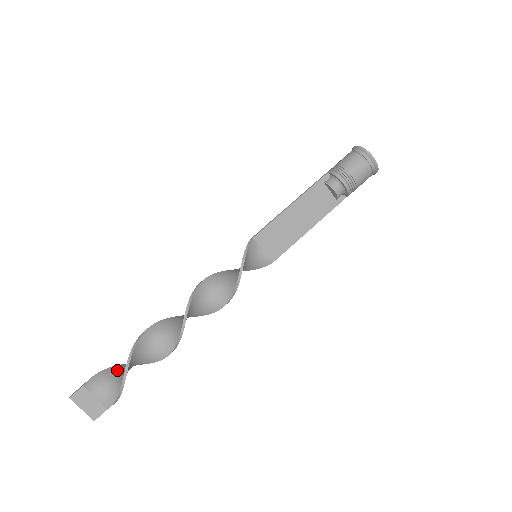
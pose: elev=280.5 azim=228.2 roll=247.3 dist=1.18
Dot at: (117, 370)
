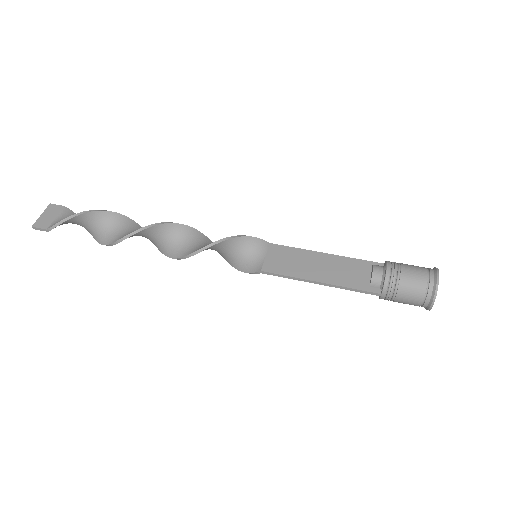
Dot at: occluded
